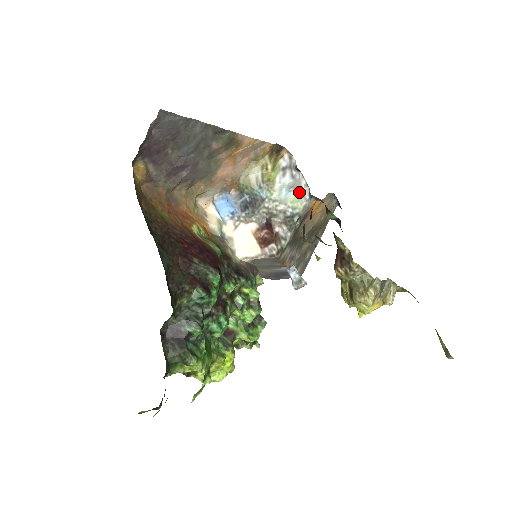
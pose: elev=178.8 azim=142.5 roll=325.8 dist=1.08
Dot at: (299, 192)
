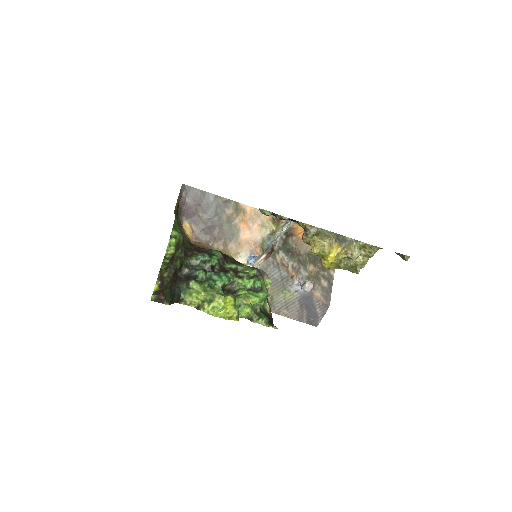
Dot at: occluded
